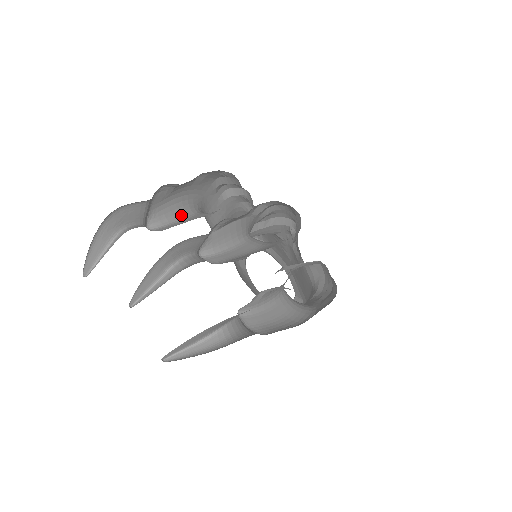
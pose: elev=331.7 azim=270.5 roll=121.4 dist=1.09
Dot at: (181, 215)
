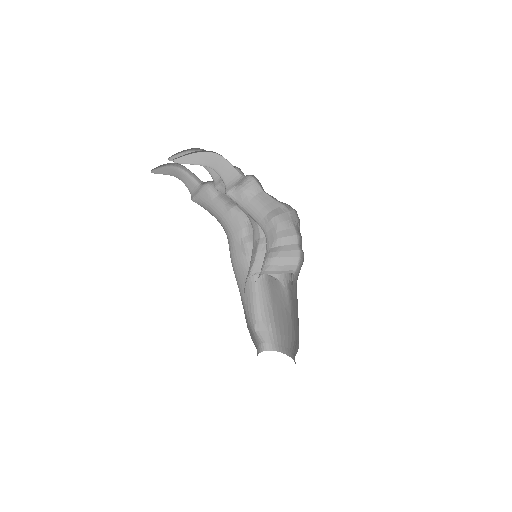
Dot at: occluded
